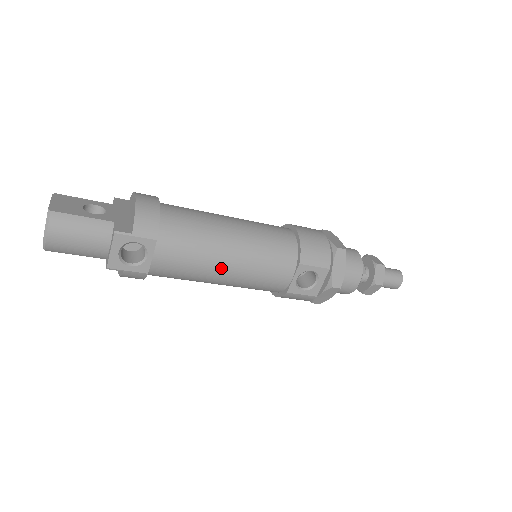
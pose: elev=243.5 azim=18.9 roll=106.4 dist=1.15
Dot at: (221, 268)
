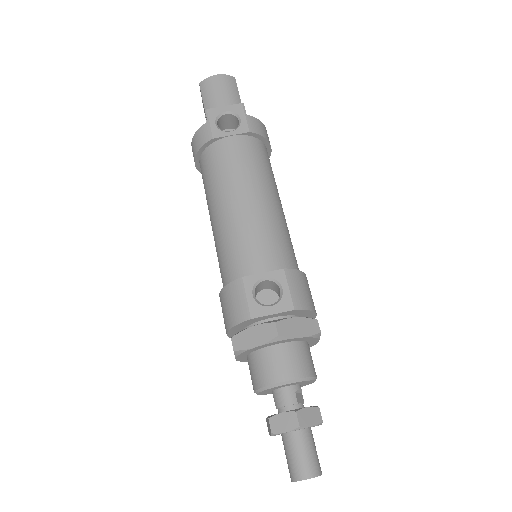
Dot at: (244, 194)
